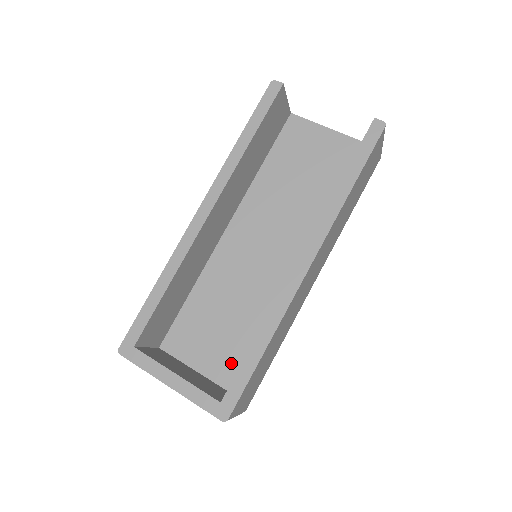
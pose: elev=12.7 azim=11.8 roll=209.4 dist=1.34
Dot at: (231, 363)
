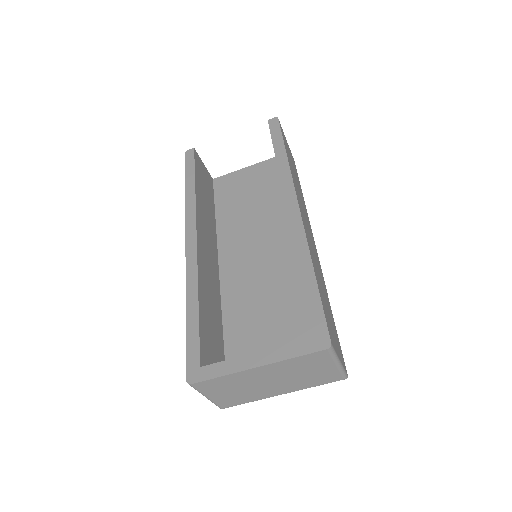
Dot at: occluded
